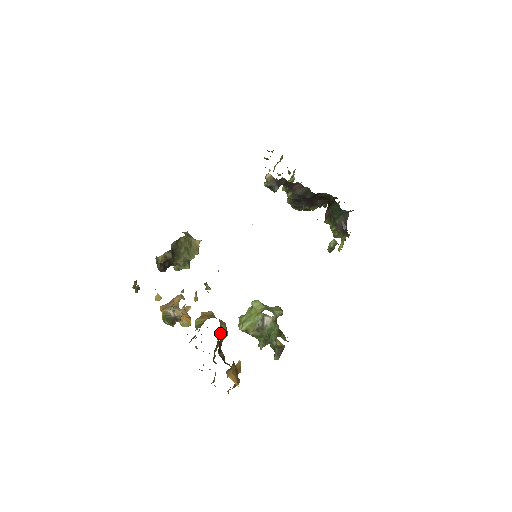
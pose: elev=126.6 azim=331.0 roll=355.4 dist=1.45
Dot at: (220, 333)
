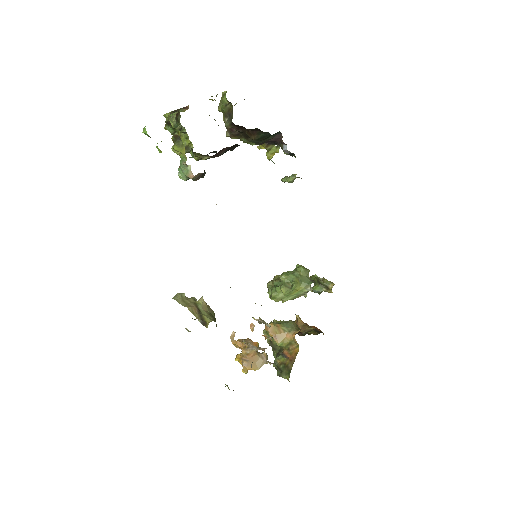
Dot at: occluded
